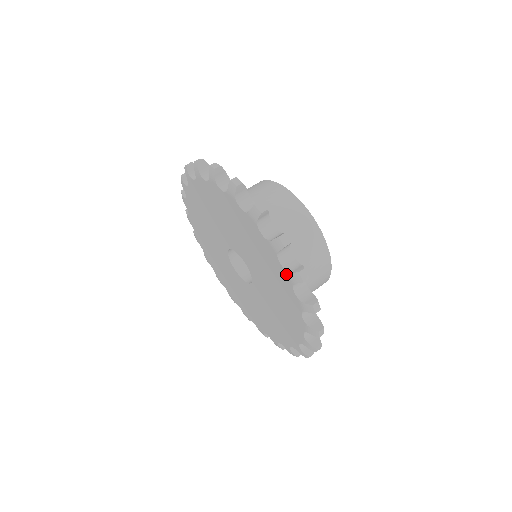
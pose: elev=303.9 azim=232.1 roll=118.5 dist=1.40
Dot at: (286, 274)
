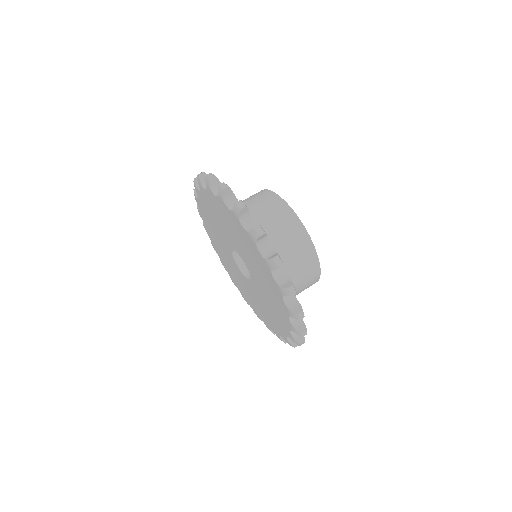
Dot at: (278, 287)
